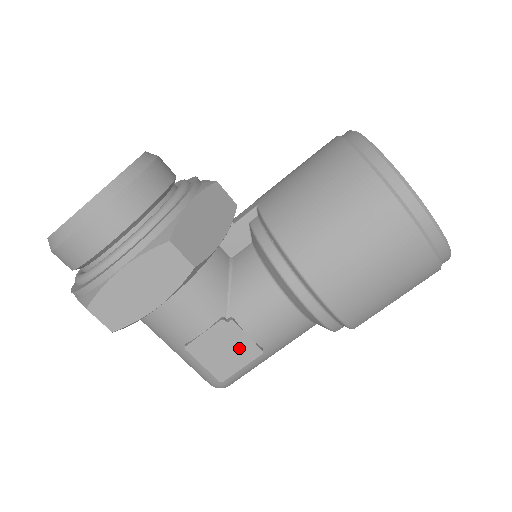
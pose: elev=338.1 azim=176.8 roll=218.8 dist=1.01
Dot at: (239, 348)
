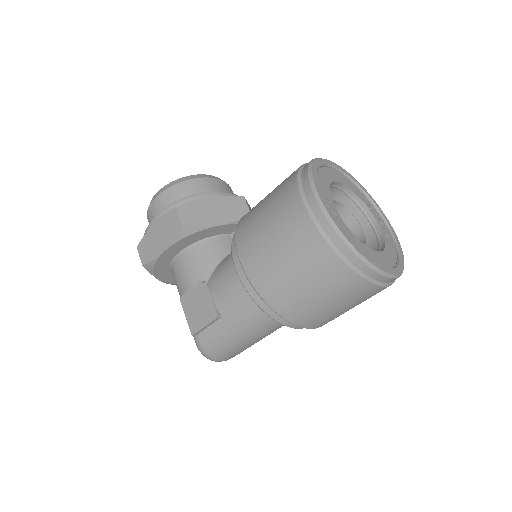
Dot at: (206, 308)
